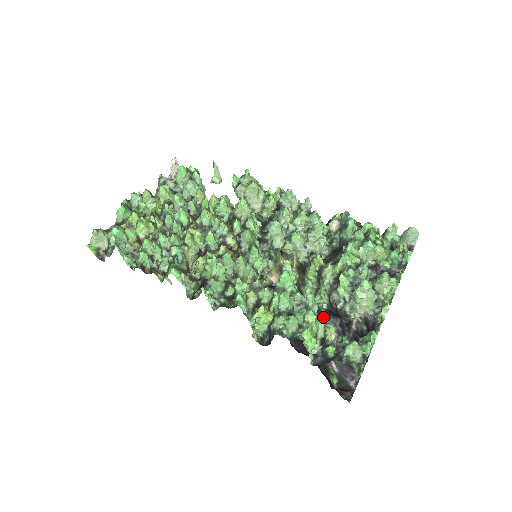
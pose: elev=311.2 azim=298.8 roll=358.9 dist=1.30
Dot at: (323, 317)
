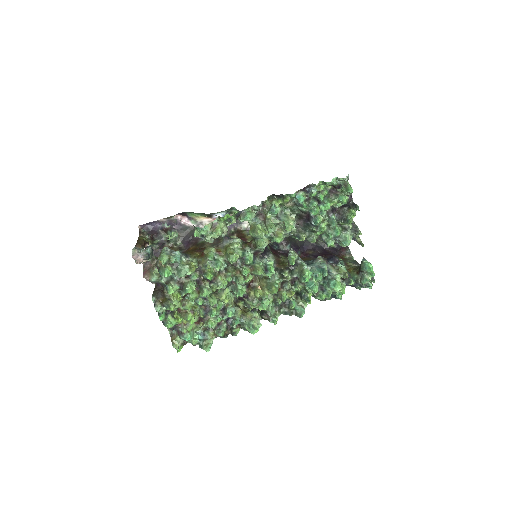
Dot at: occluded
